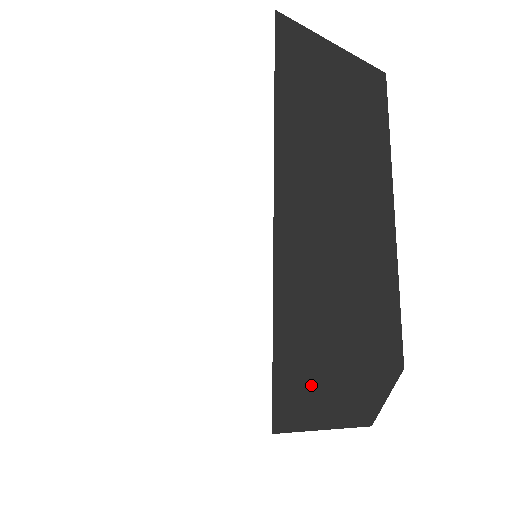
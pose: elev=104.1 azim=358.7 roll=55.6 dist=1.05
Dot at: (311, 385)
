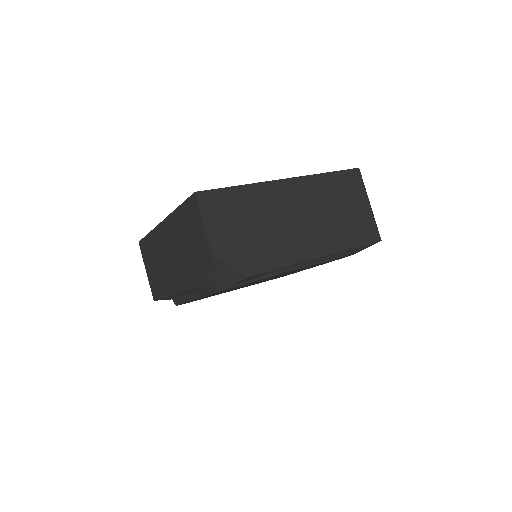
Dot at: (220, 211)
